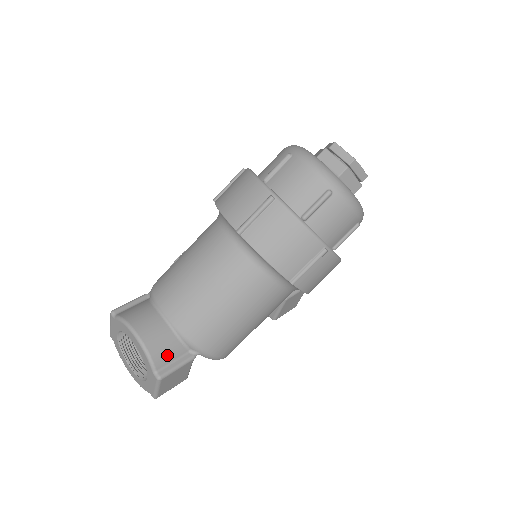
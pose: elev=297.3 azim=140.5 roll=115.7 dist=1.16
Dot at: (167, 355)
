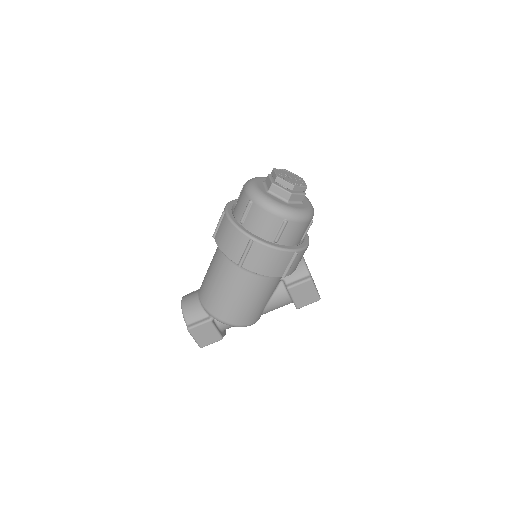
Dot at: (194, 316)
